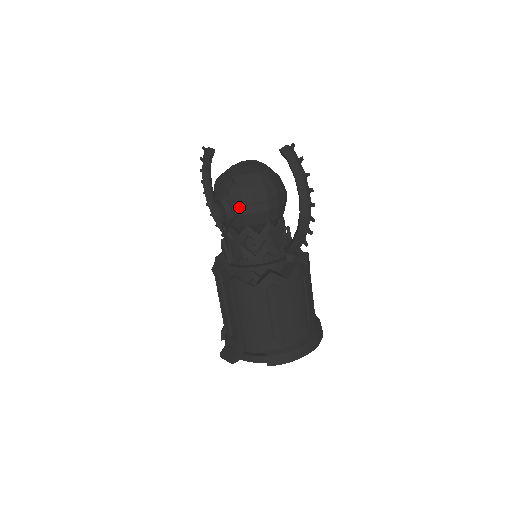
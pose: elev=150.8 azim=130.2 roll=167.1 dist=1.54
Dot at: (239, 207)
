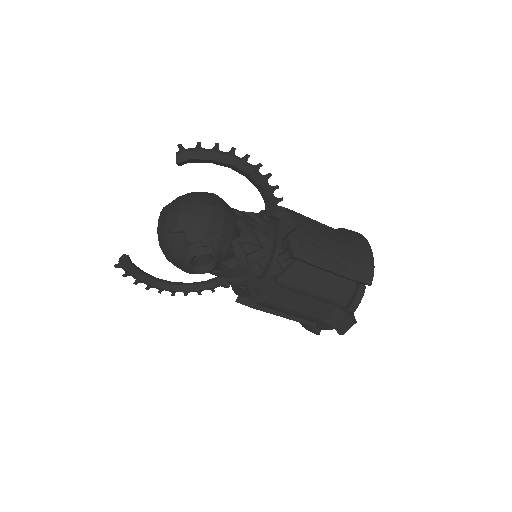
Dot at: (211, 237)
